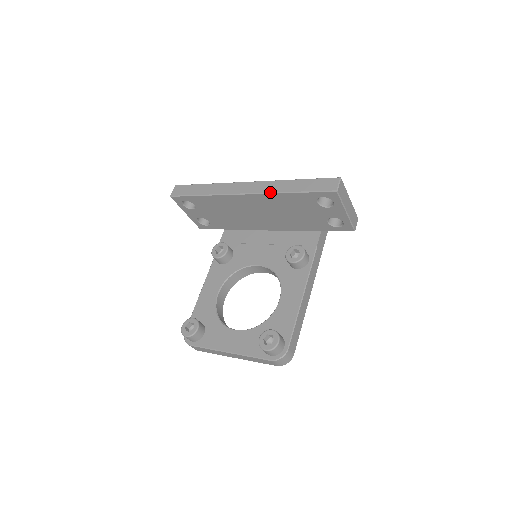
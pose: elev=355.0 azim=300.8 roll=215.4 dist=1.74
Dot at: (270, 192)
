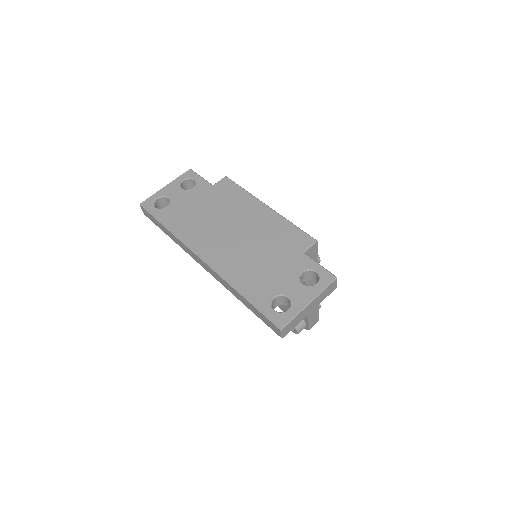
Dot at: occluded
